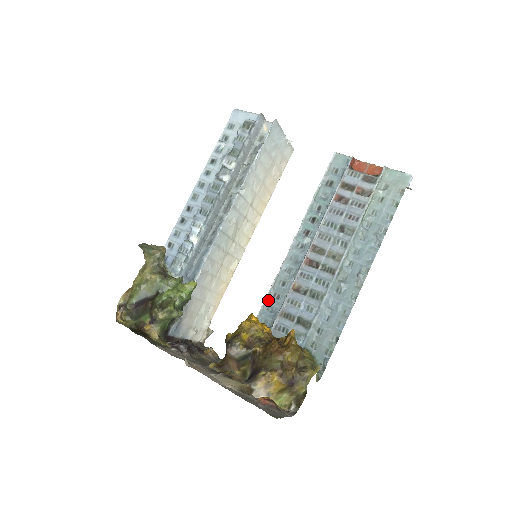
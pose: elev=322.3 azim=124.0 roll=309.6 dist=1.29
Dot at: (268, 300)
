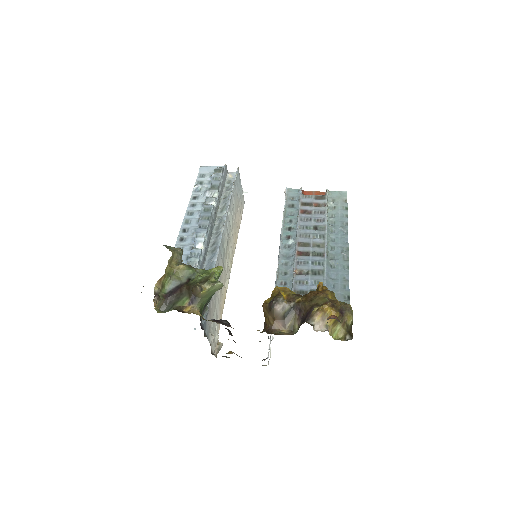
Dot at: occluded
